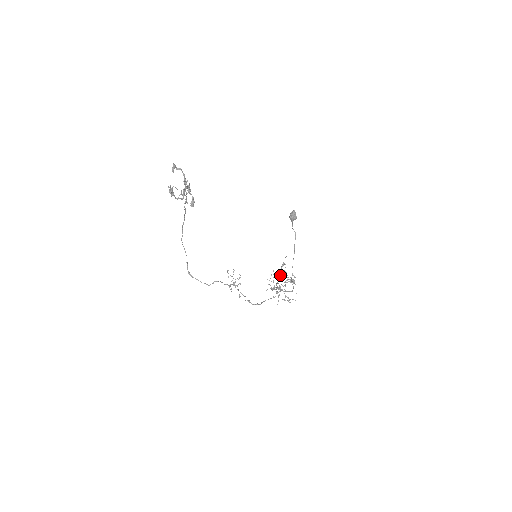
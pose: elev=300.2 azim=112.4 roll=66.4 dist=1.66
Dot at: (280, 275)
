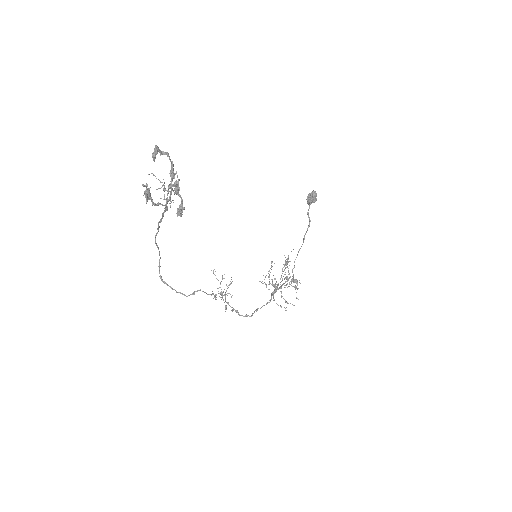
Dot at: (281, 275)
